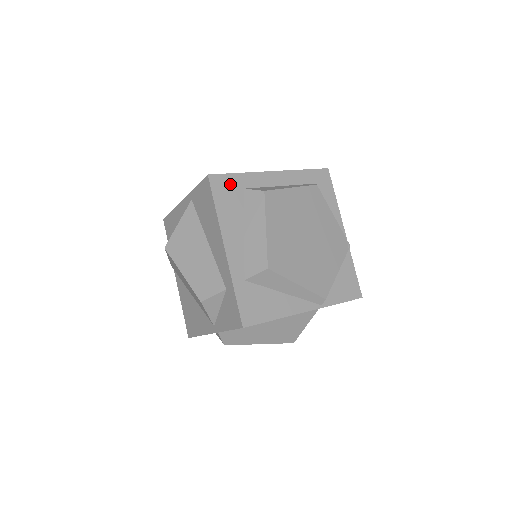
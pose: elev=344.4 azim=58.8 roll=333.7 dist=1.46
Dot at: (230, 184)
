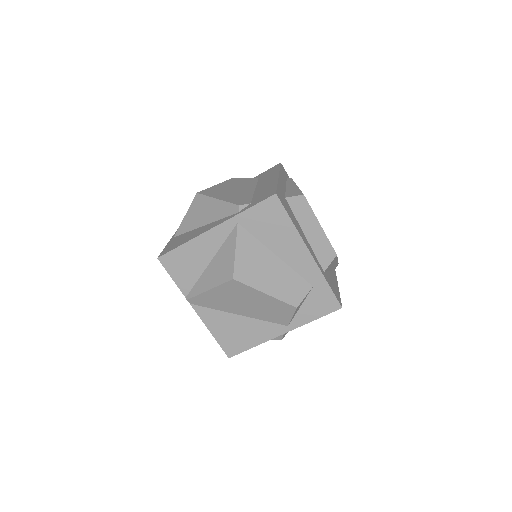
Dot at: (282, 197)
